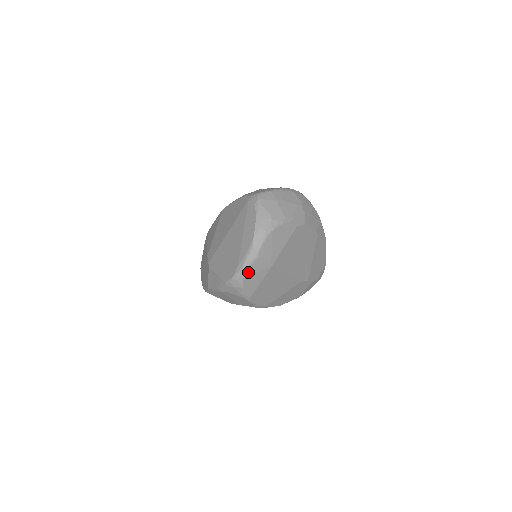
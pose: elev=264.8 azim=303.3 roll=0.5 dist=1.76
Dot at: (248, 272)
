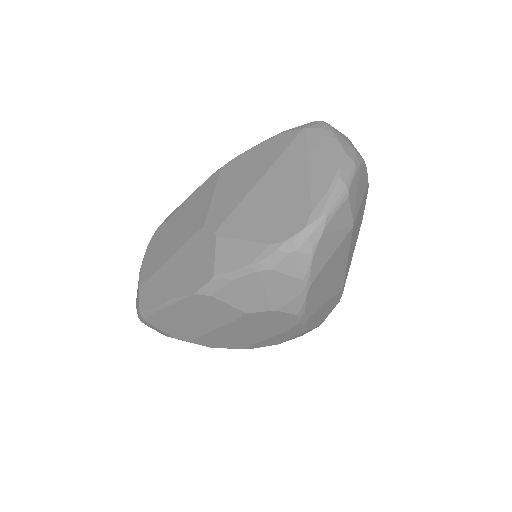
Dot at: (329, 223)
